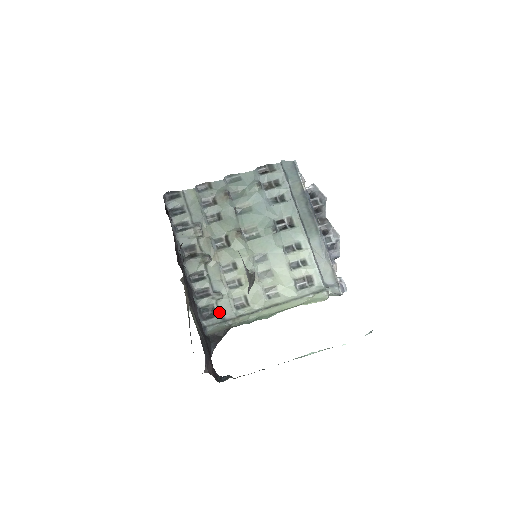
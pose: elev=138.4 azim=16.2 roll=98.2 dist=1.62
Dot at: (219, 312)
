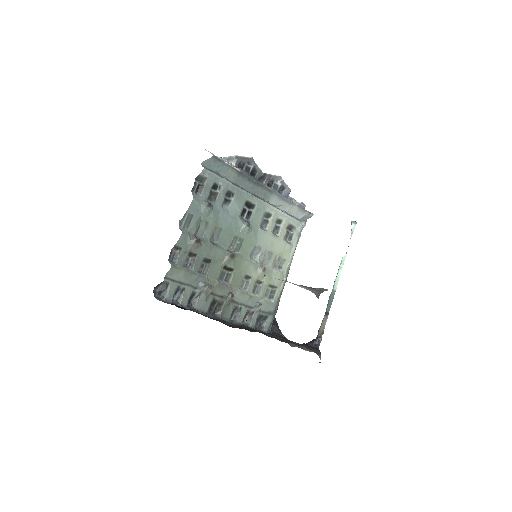
Dot at: (266, 313)
